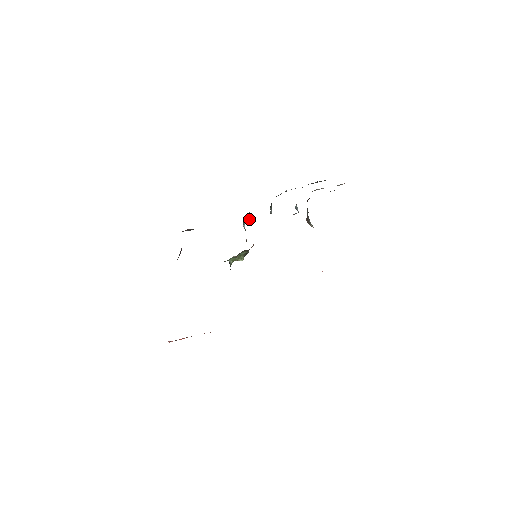
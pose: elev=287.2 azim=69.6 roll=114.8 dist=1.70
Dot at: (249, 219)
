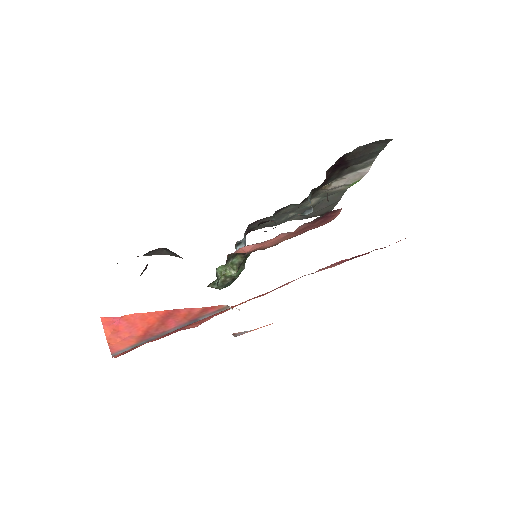
Dot at: (244, 242)
